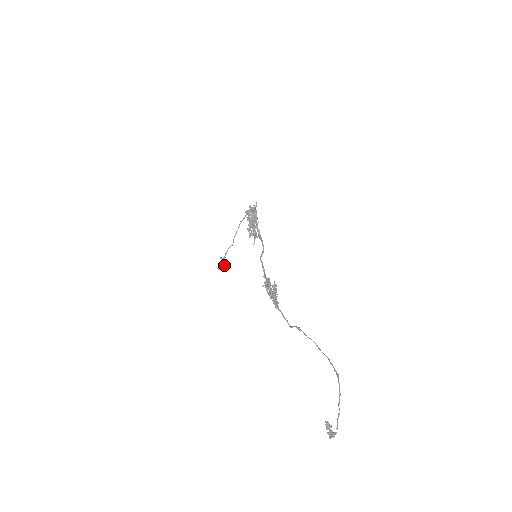
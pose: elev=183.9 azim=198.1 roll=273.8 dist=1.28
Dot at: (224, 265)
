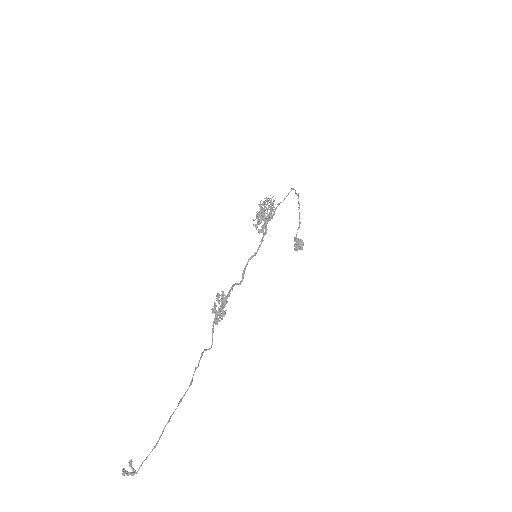
Dot at: (298, 246)
